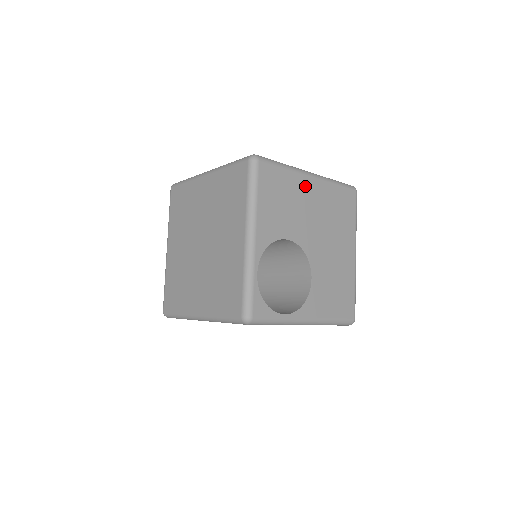
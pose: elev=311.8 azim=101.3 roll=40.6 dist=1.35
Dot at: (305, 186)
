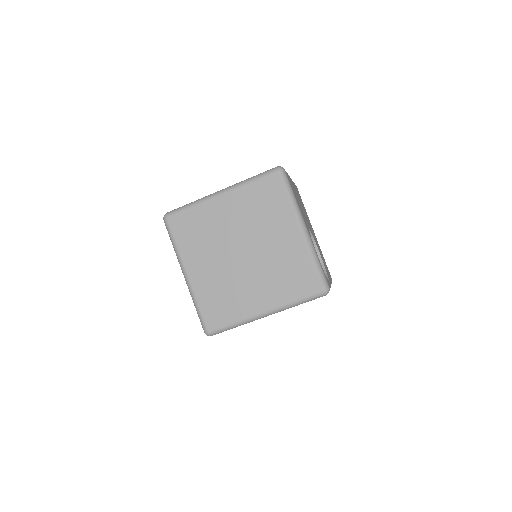
Dot at: (294, 187)
